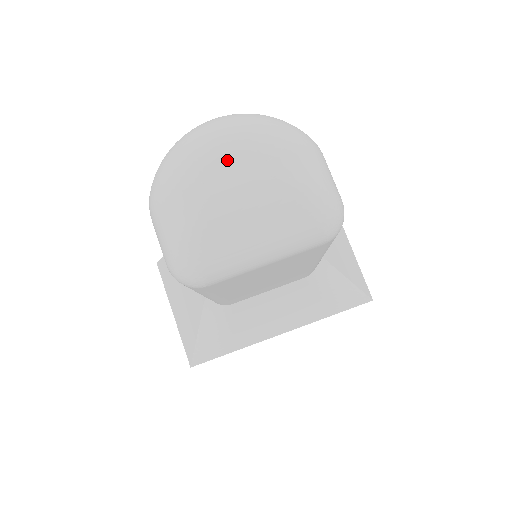
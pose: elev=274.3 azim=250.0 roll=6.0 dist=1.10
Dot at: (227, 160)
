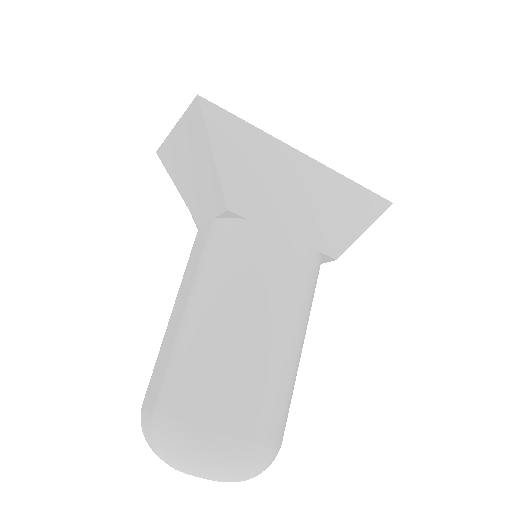
Dot at: occluded
